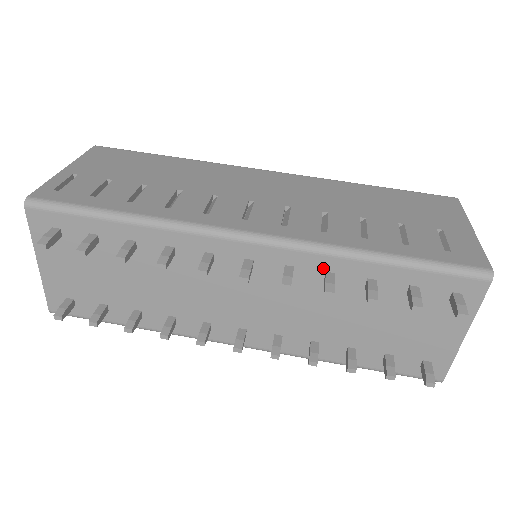
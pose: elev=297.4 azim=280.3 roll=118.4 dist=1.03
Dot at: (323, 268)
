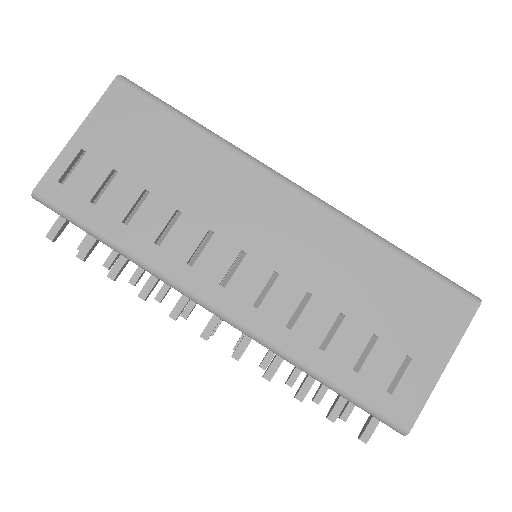
Dot at: occluded
